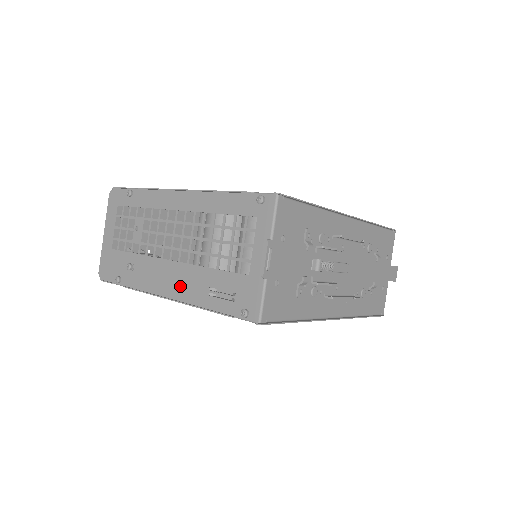
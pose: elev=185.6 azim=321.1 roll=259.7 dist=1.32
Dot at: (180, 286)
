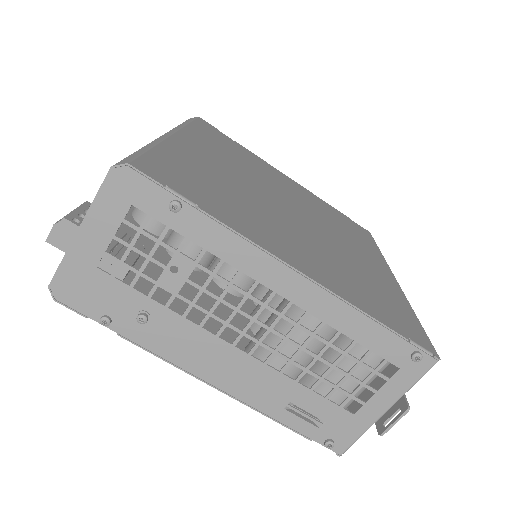
Dot at: (240, 381)
